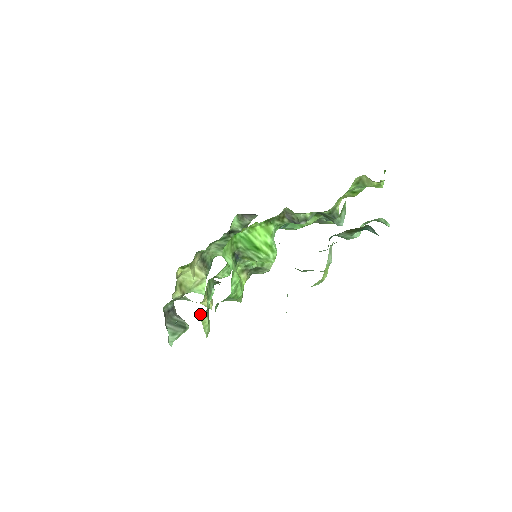
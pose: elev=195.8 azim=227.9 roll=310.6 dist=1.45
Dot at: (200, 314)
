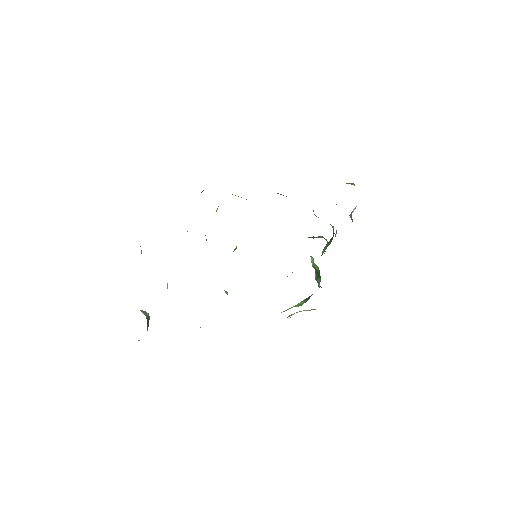
Dot at: occluded
